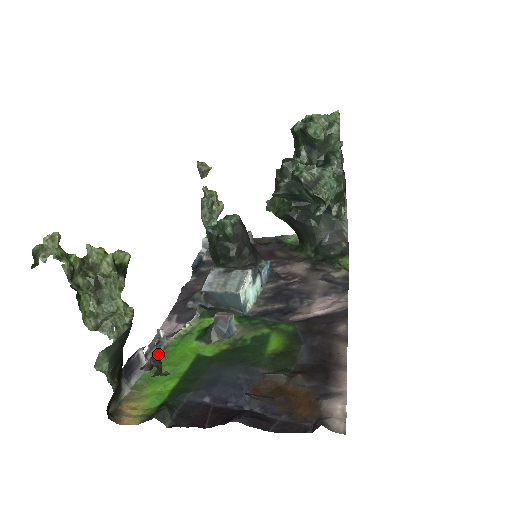
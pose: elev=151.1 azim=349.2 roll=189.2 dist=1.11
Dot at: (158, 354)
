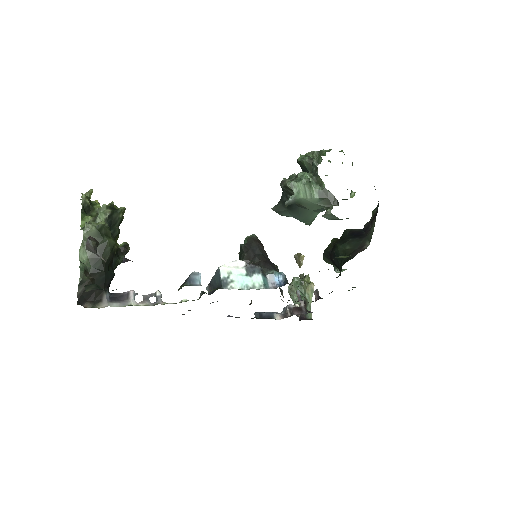
Dot at: (148, 305)
